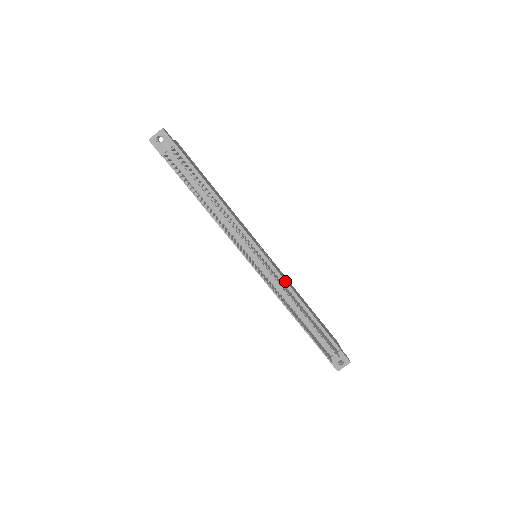
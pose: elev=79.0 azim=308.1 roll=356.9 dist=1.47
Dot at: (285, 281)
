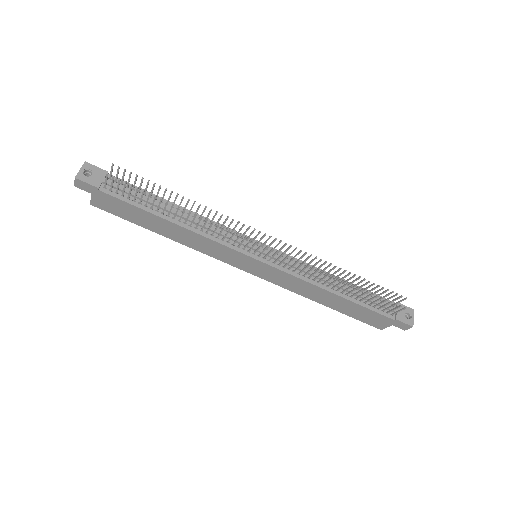
Dot at: (301, 261)
